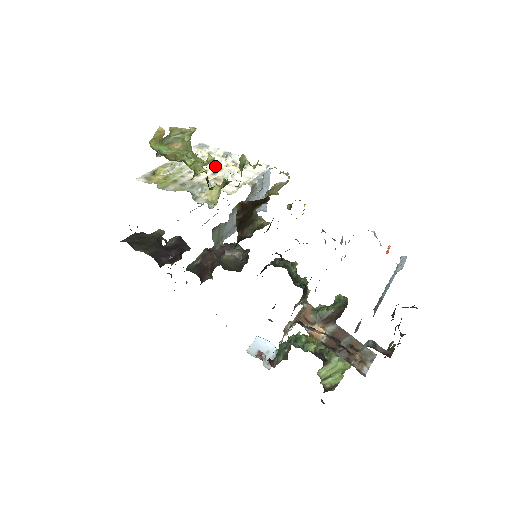
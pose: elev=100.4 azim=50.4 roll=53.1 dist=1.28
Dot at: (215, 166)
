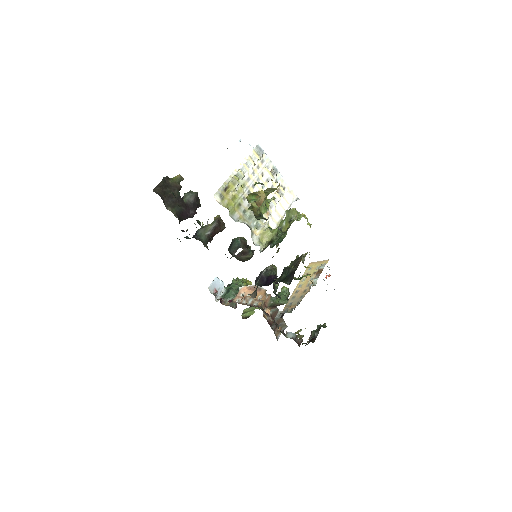
Dot at: (265, 186)
